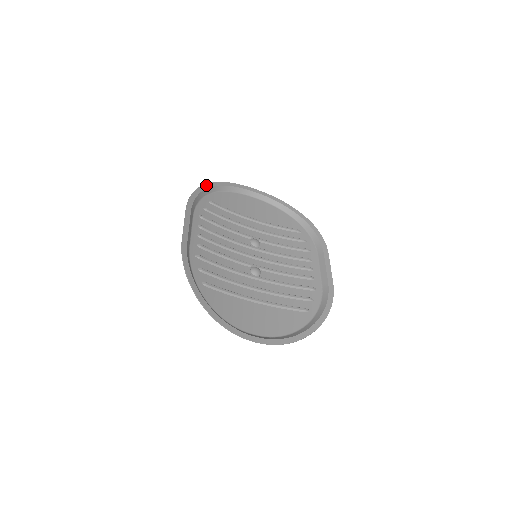
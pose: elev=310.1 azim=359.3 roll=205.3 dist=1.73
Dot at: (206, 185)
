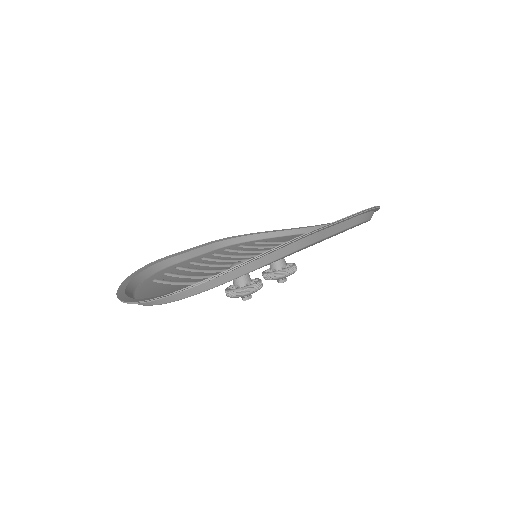
Dot at: (260, 233)
